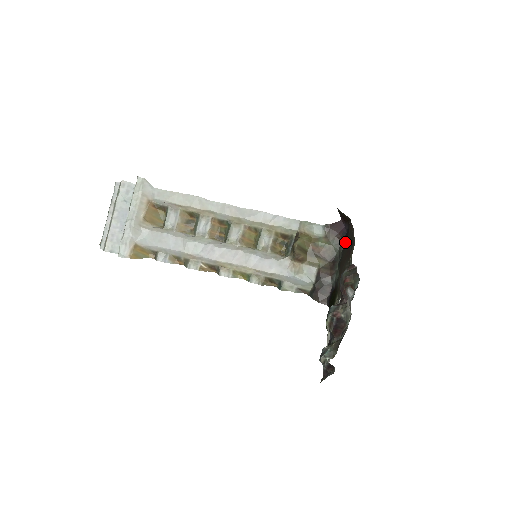
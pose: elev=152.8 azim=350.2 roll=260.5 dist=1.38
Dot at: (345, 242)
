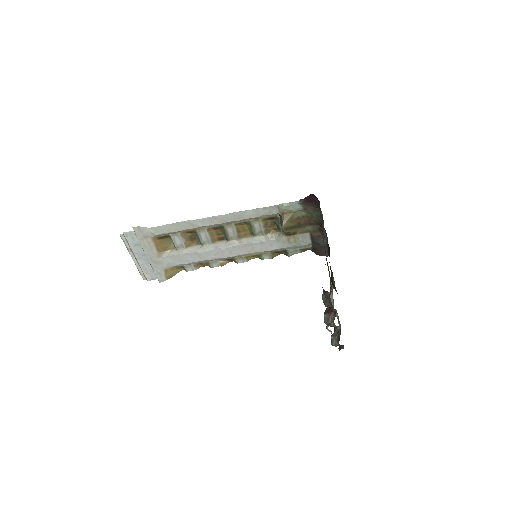
Dot at: occluded
